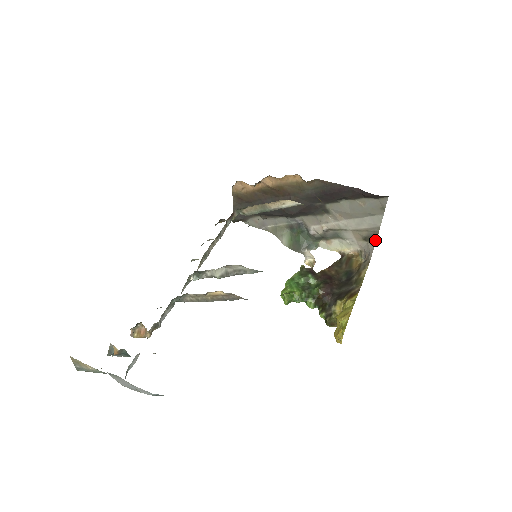
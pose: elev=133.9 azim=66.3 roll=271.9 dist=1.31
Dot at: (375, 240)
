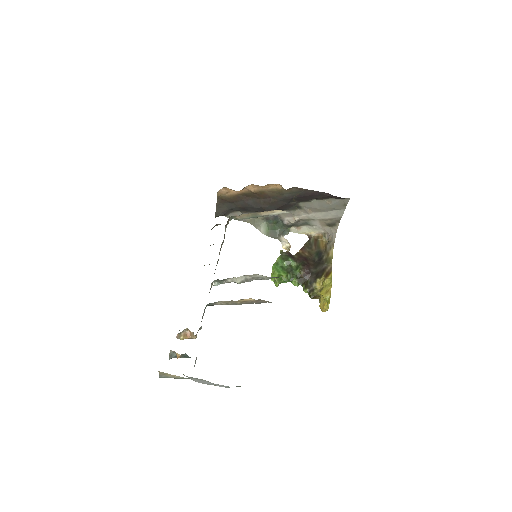
Dot at: (337, 226)
